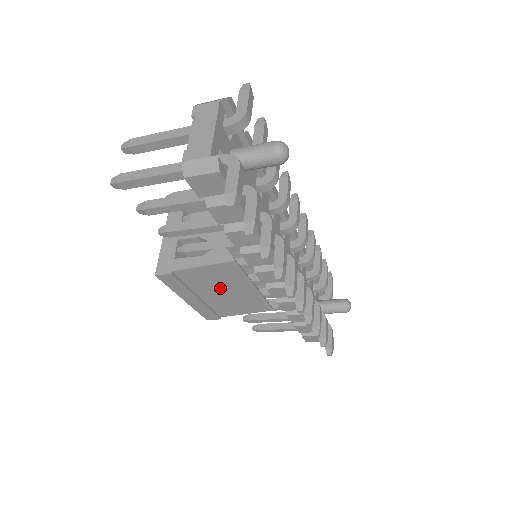
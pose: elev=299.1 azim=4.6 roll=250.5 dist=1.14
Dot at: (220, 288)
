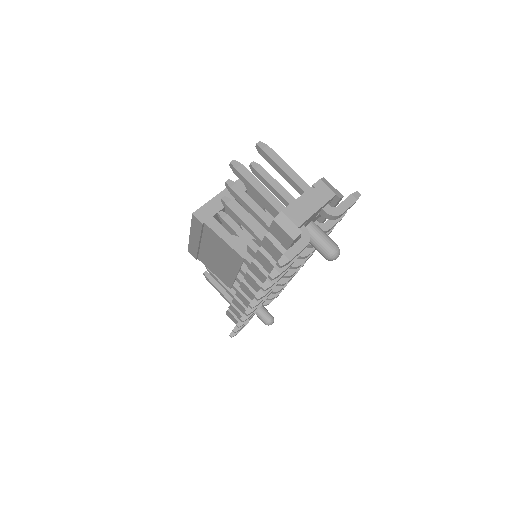
Dot at: (218, 254)
